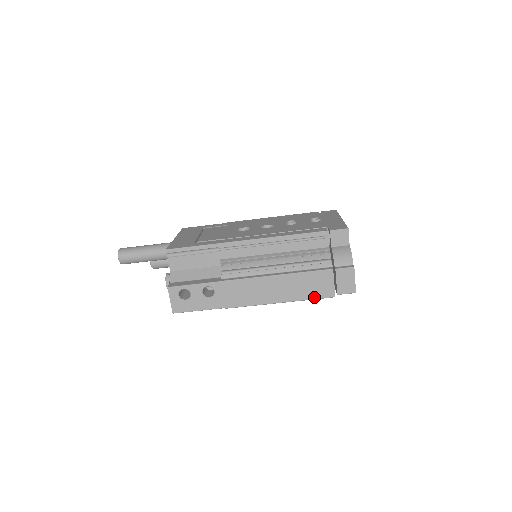
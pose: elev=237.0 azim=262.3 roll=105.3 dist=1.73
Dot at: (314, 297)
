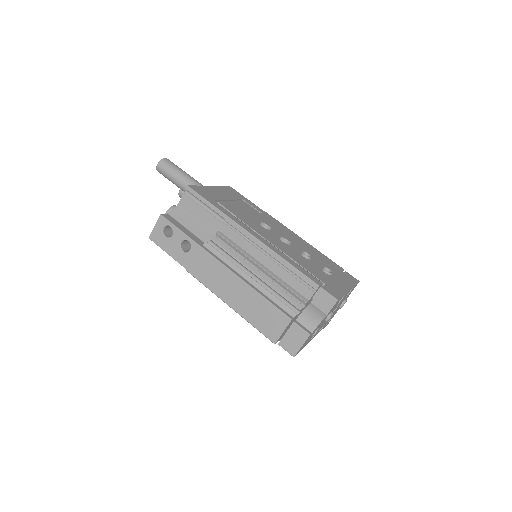
Dot at: (258, 328)
